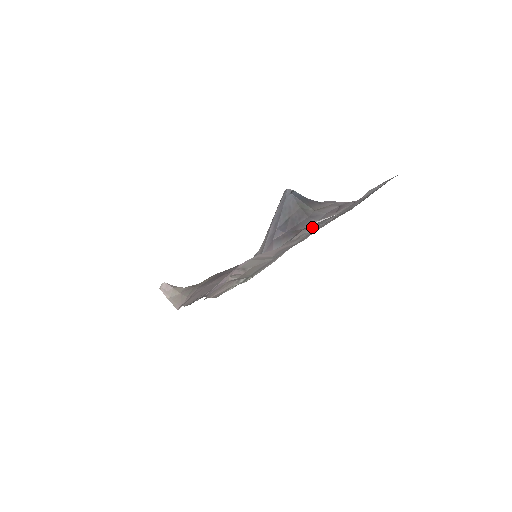
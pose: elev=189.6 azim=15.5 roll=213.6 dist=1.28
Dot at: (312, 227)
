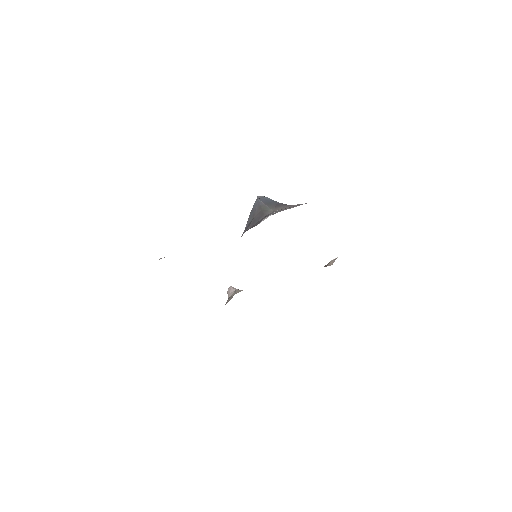
Dot at: occluded
